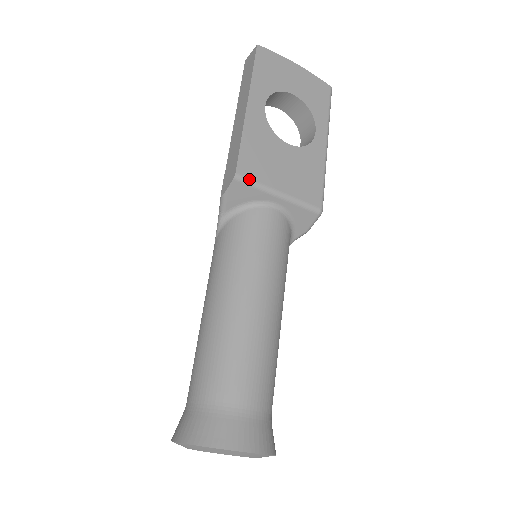
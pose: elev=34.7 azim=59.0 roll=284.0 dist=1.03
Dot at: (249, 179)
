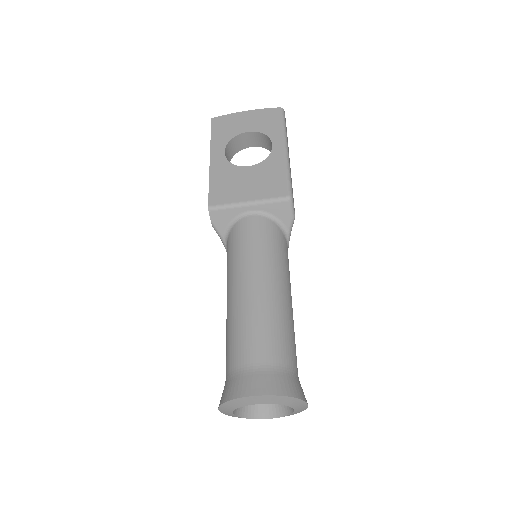
Dot at: (220, 205)
